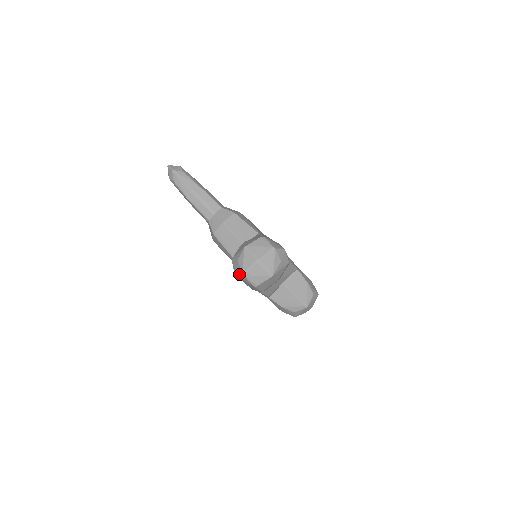
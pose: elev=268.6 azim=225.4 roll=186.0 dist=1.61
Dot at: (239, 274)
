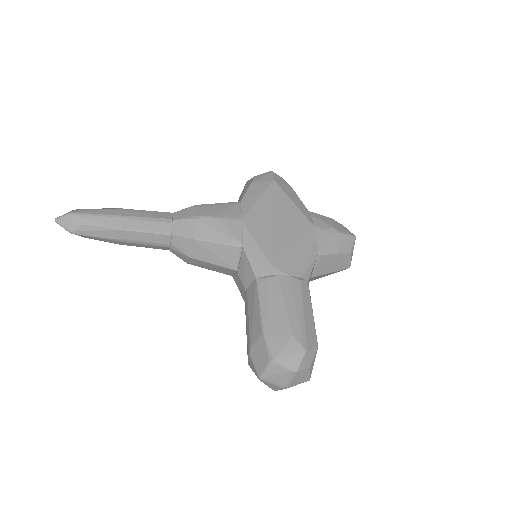
Dot at: occluded
